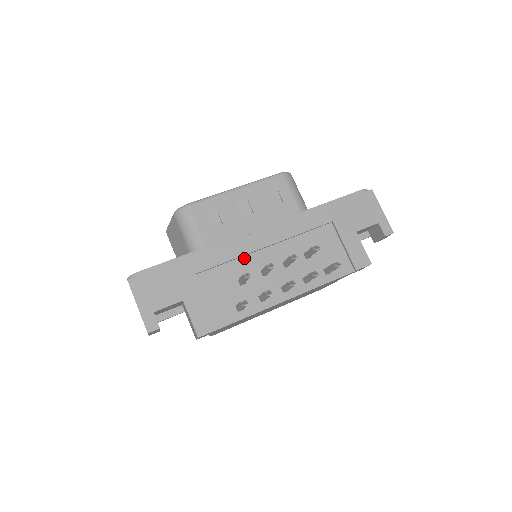
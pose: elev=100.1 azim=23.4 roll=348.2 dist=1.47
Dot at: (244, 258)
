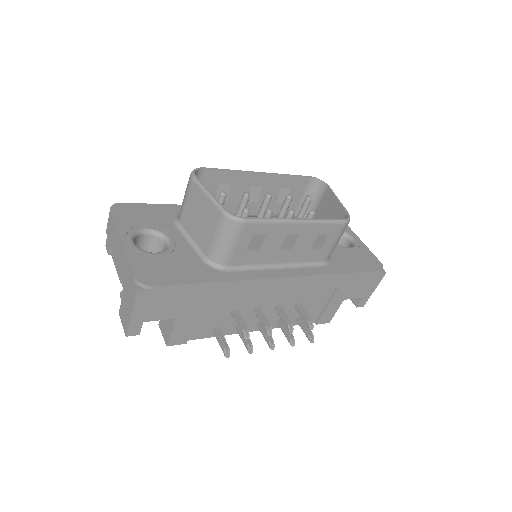
Dot at: (252, 295)
